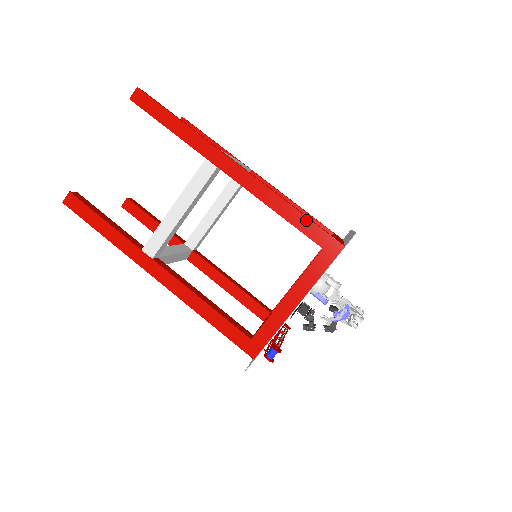
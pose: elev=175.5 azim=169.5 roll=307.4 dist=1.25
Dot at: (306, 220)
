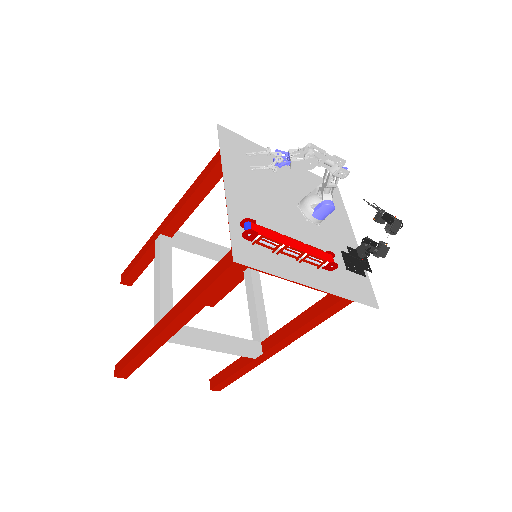
Dot at: (205, 170)
